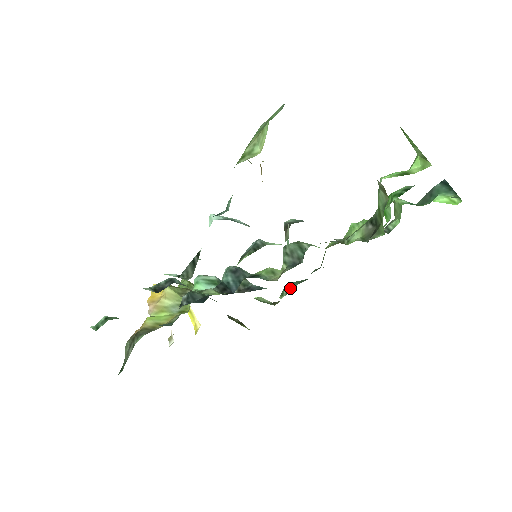
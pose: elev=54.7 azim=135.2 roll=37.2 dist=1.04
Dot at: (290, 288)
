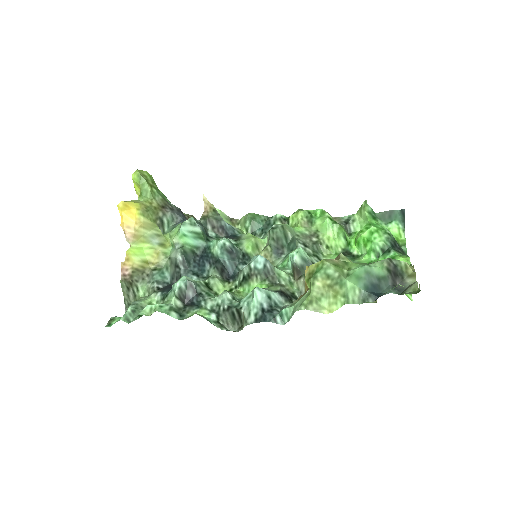
Dot at: (255, 227)
